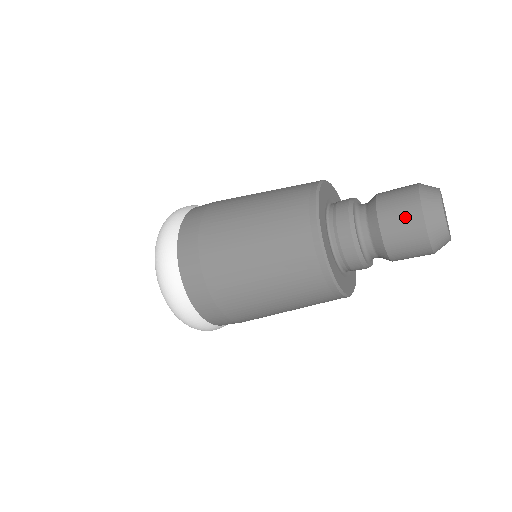
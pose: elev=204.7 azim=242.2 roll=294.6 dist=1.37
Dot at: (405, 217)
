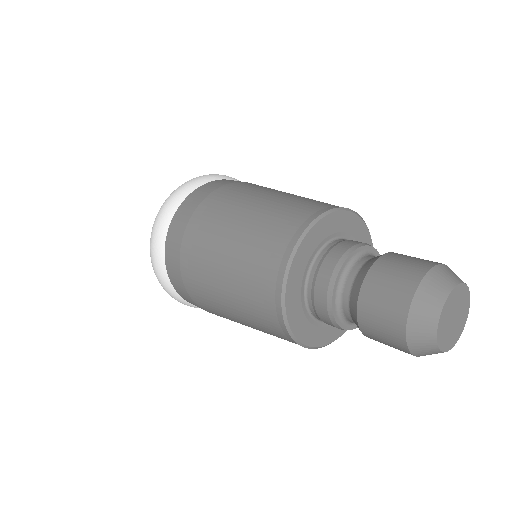
Dot at: occluded
